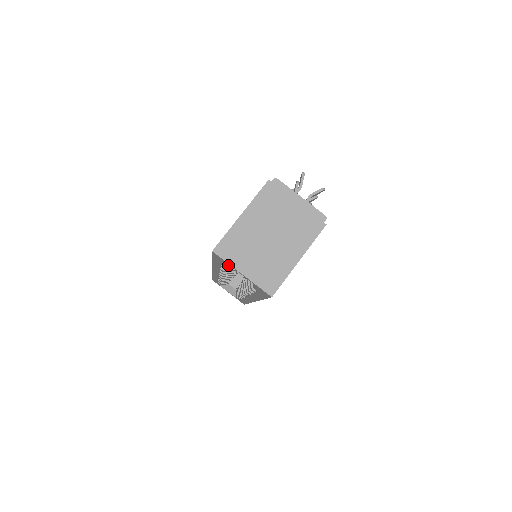
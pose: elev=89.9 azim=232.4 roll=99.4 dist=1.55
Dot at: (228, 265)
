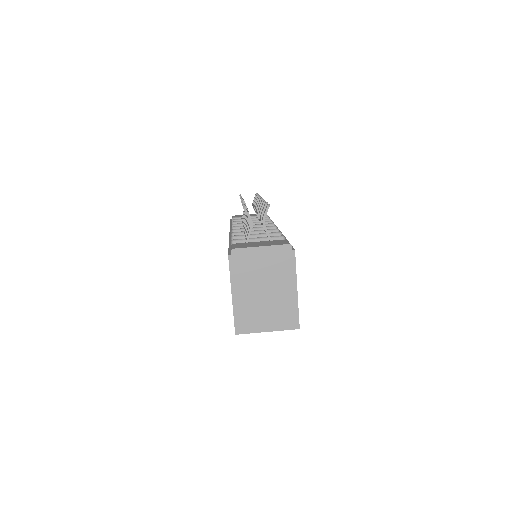
Dot at: occluded
